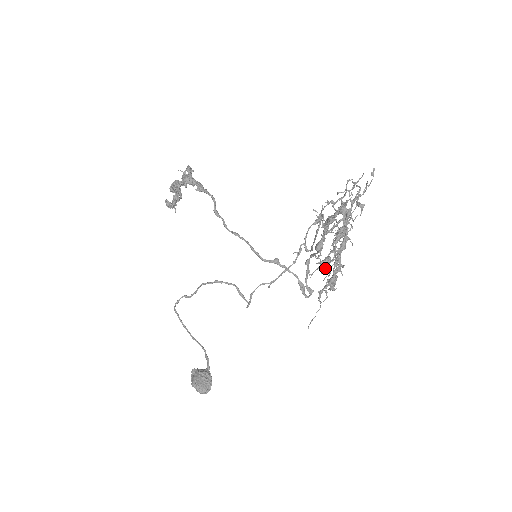
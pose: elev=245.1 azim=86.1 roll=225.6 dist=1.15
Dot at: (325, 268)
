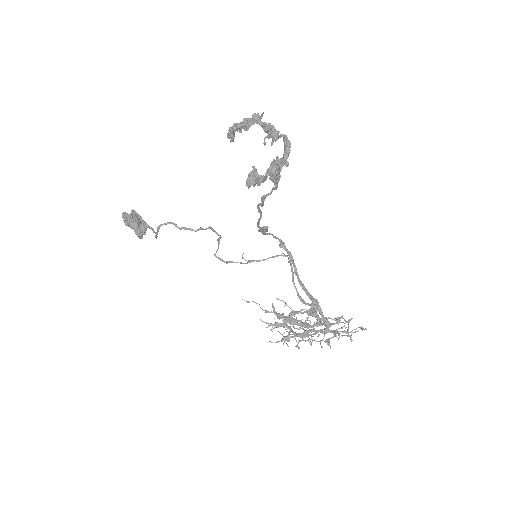
Dot at: occluded
